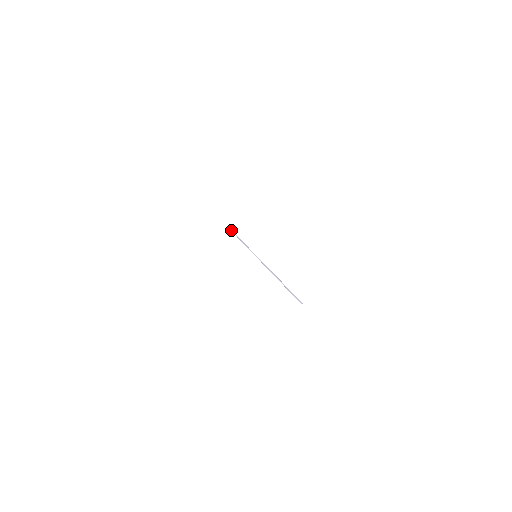
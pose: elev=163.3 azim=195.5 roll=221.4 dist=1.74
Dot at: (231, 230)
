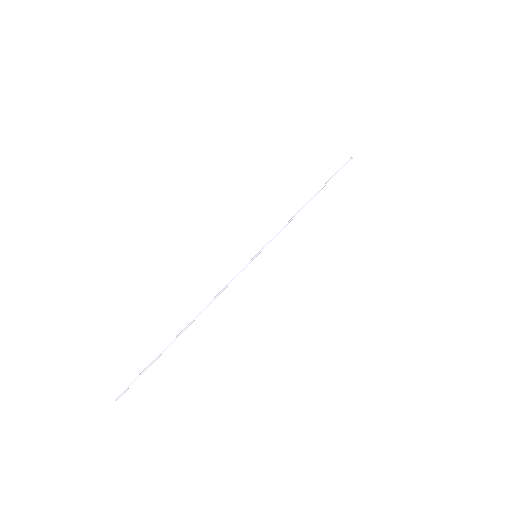
Dot at: occluded
